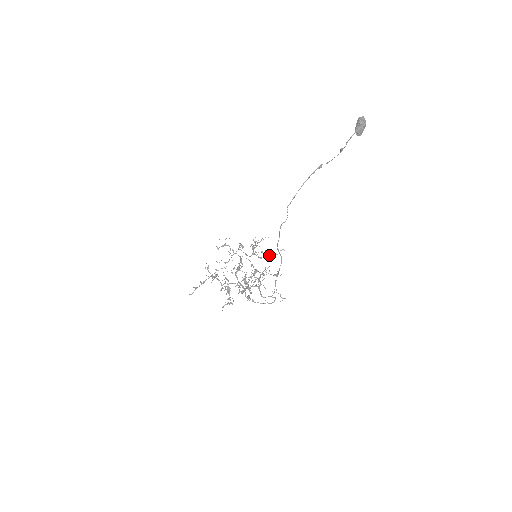
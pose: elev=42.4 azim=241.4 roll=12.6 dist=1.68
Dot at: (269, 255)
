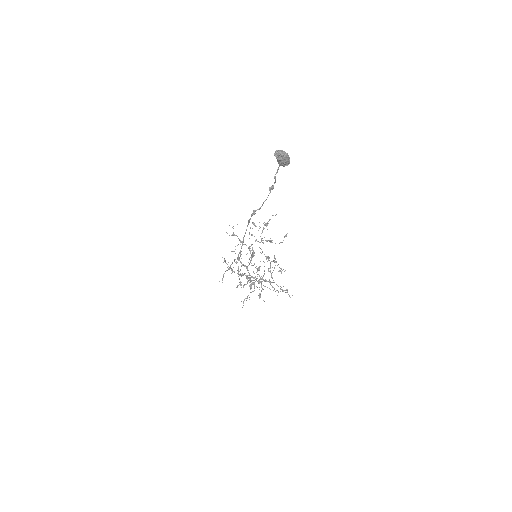
Dot at: (275, 243)
